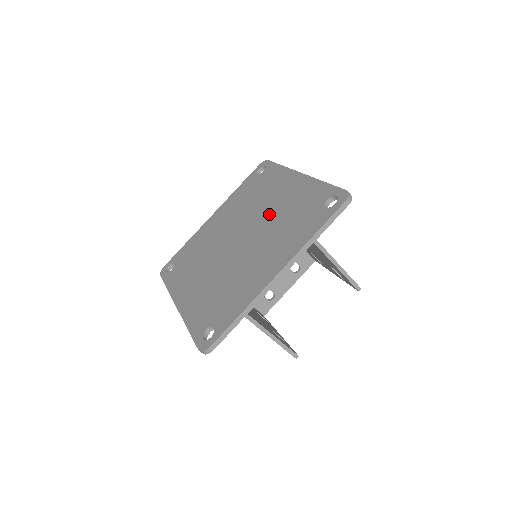
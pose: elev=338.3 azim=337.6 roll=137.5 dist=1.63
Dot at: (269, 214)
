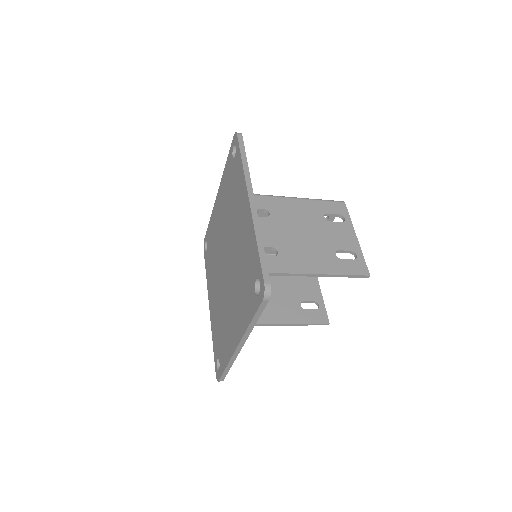
Dot at: (235, 248)
